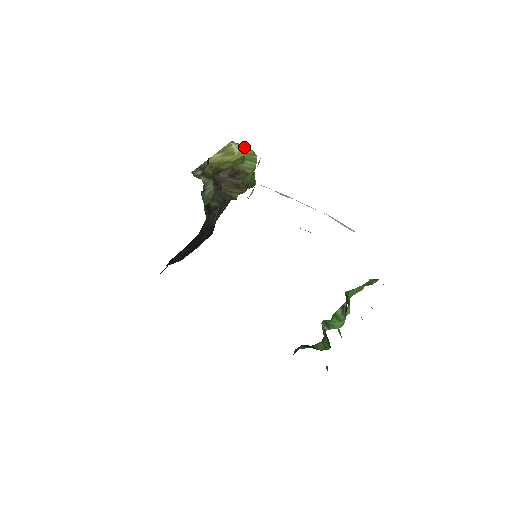
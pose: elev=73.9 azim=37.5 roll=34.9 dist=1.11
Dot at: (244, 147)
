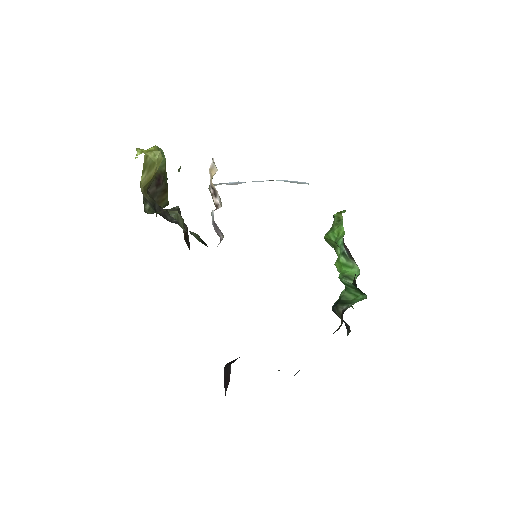
Dot at: (160, 151)
